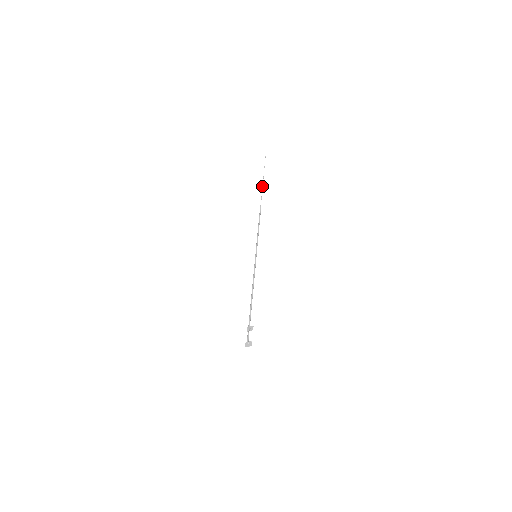
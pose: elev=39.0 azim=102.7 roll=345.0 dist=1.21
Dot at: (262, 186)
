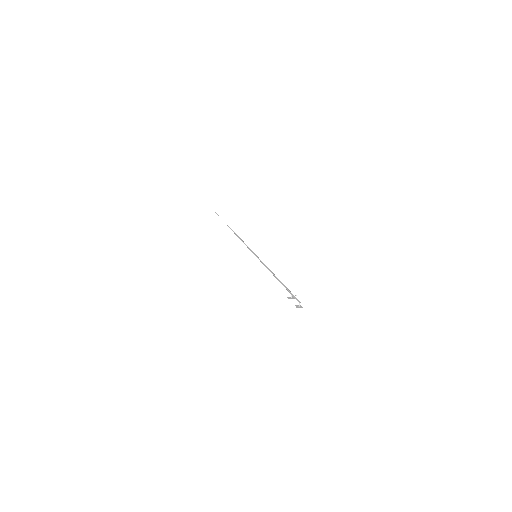
Dot at: occluded
